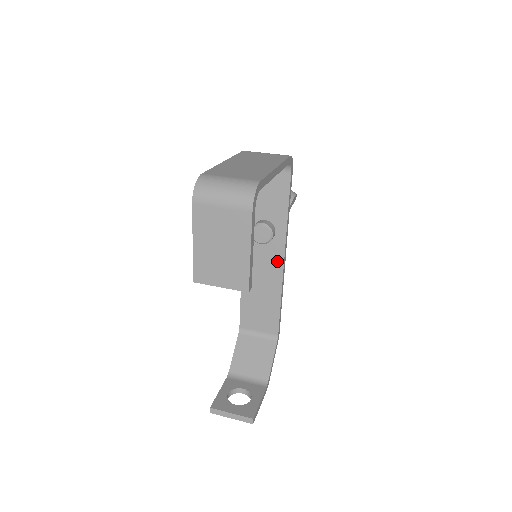
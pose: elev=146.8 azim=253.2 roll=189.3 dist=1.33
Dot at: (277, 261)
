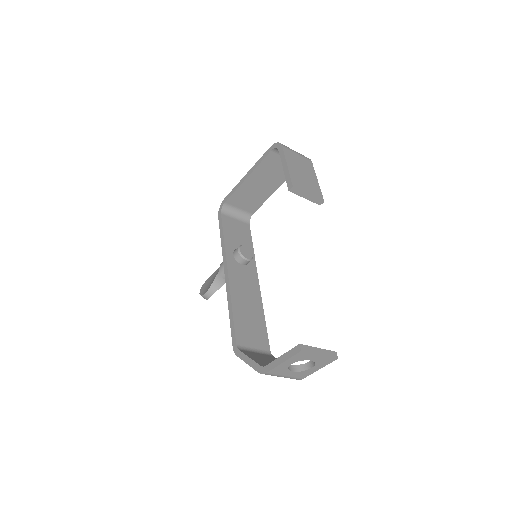
Dot at: (254, 281)
